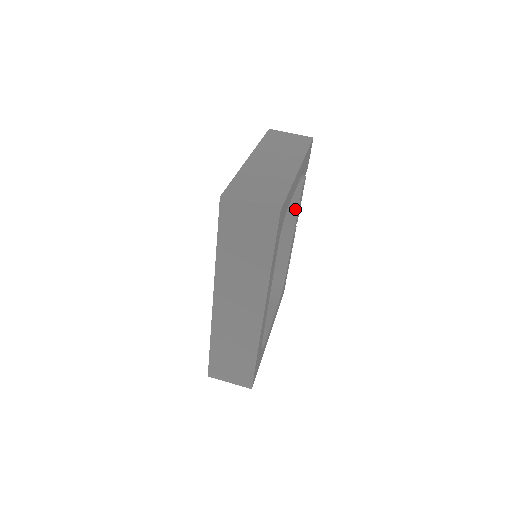
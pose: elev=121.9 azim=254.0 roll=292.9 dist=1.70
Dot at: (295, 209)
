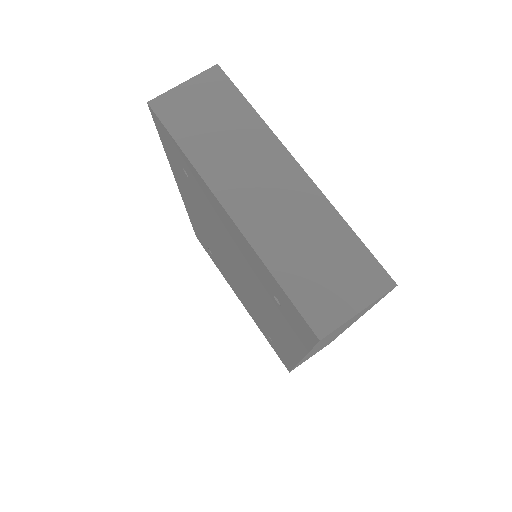
Dot at: occluded
